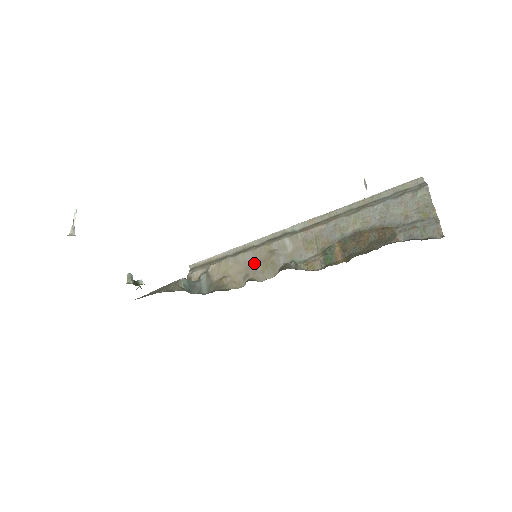
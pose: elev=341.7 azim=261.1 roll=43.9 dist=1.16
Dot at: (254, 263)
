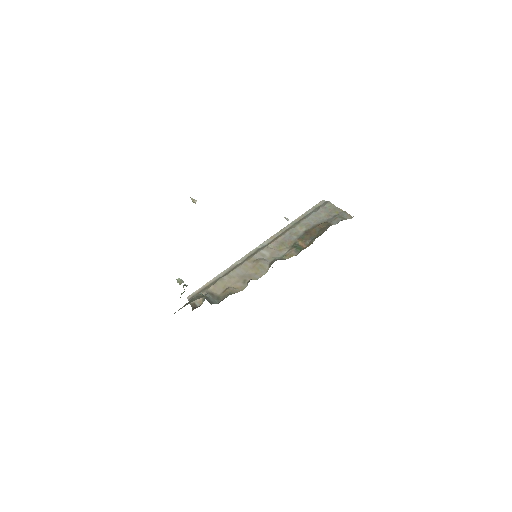
Dot at: (246, 272)
